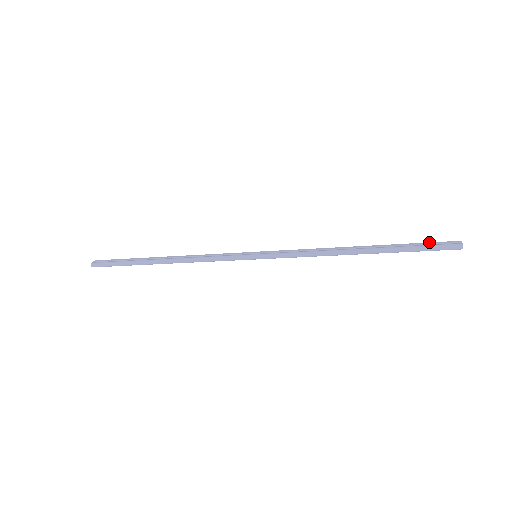
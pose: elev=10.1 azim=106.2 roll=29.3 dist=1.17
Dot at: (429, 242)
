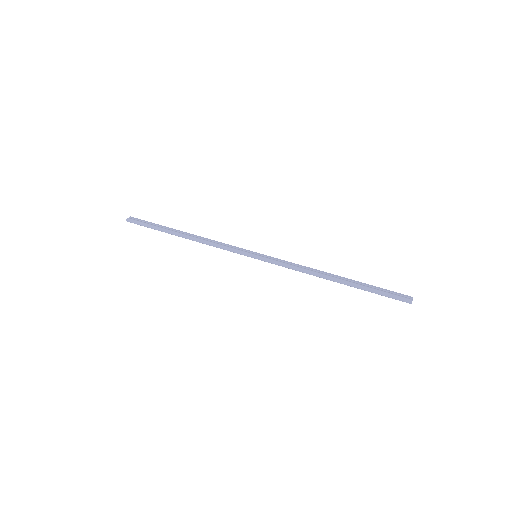
Dot at: (389, 290)
